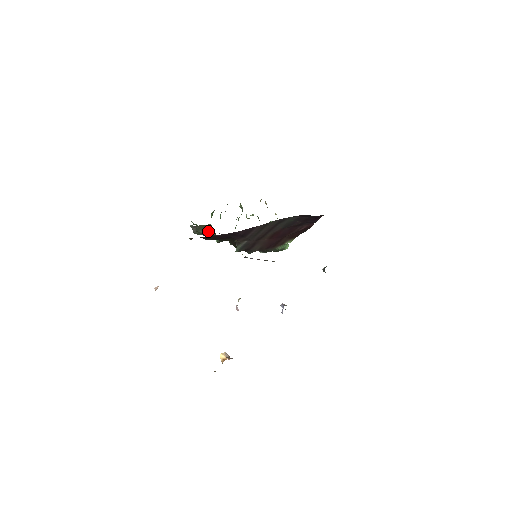
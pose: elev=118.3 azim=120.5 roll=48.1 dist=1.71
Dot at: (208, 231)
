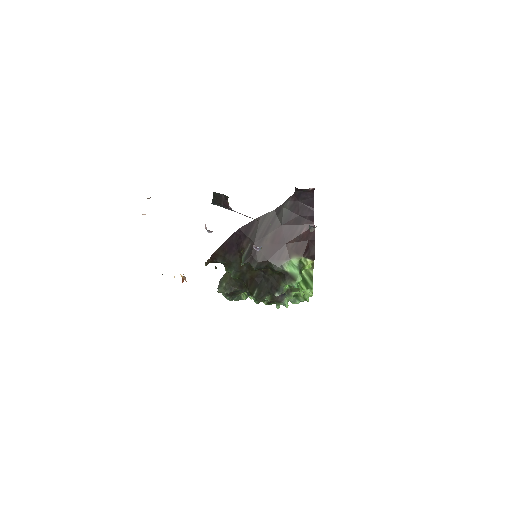
Dot at: (228, 278)
